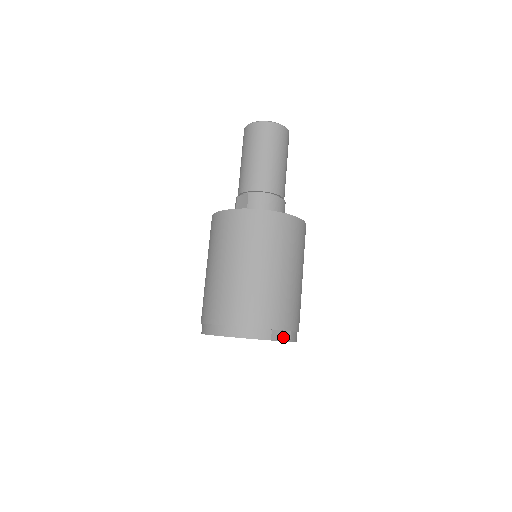
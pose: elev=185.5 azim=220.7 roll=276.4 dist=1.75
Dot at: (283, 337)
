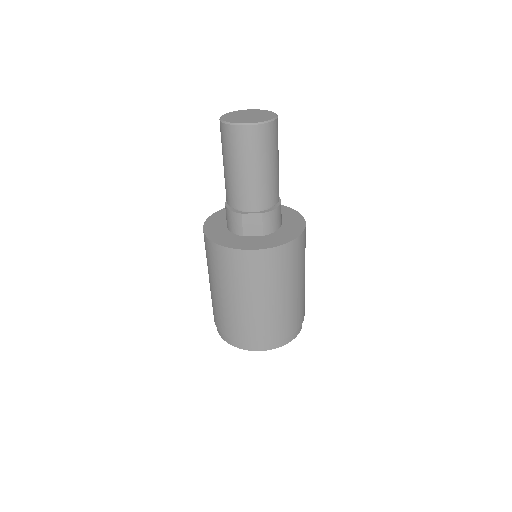
Dot at: occluded
